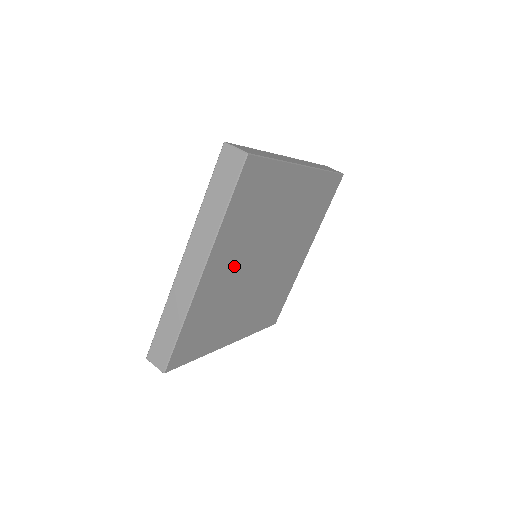
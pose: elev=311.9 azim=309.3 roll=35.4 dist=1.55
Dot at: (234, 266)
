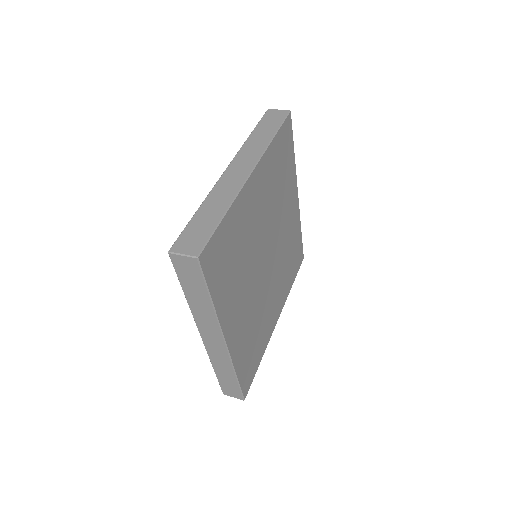
Dot at: (260, 213)
